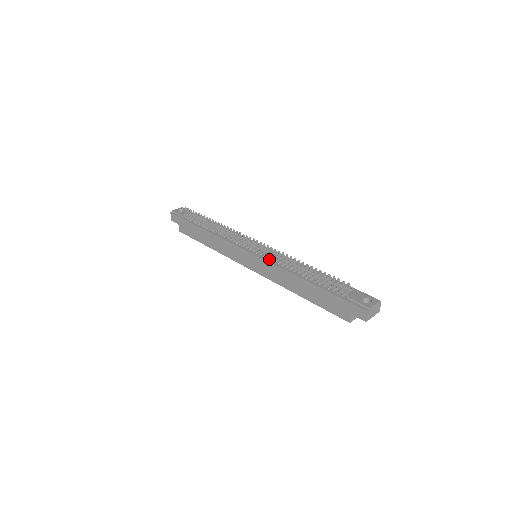
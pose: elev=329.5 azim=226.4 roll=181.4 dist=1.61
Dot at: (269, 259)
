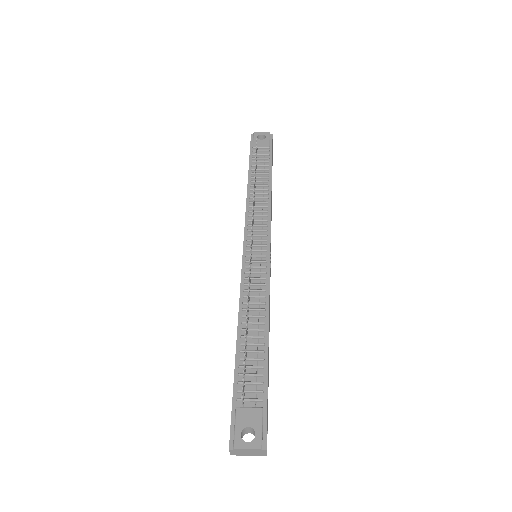
Dot at: (246, 275)
